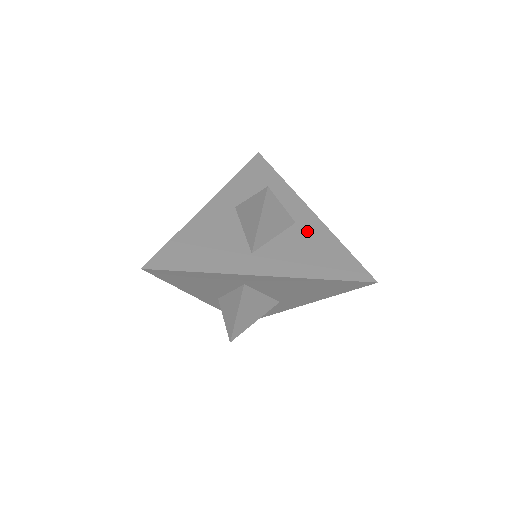
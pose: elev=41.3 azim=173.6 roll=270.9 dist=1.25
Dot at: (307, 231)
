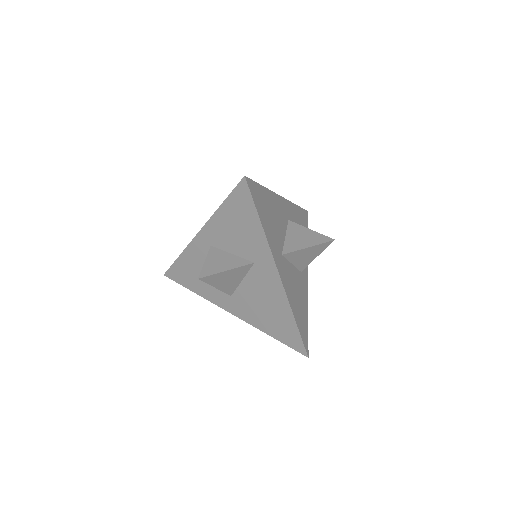
Dot at: (302, 284)
